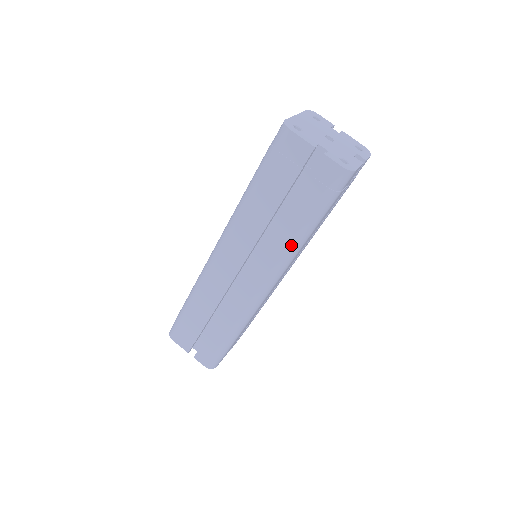
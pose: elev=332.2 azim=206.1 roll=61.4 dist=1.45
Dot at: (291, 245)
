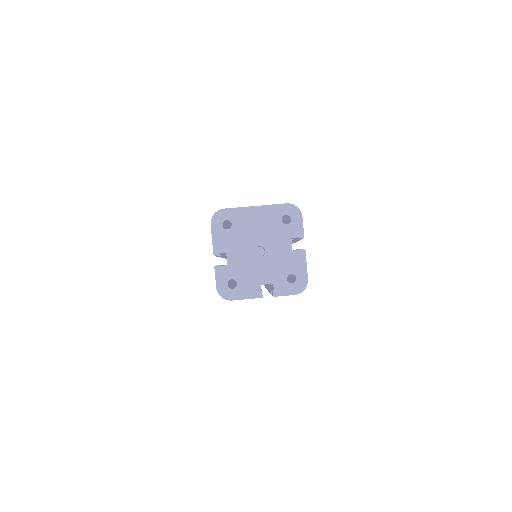
Dot at: occluded
